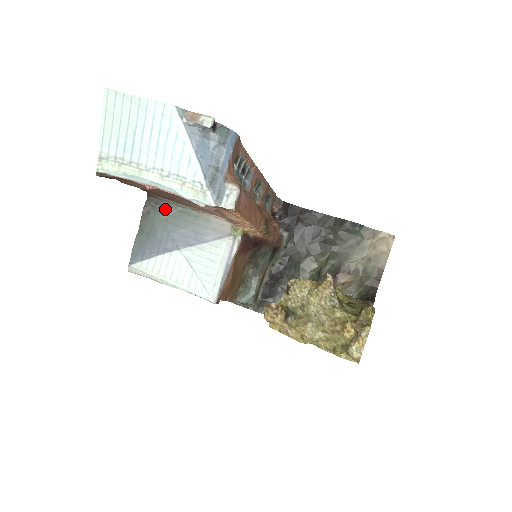
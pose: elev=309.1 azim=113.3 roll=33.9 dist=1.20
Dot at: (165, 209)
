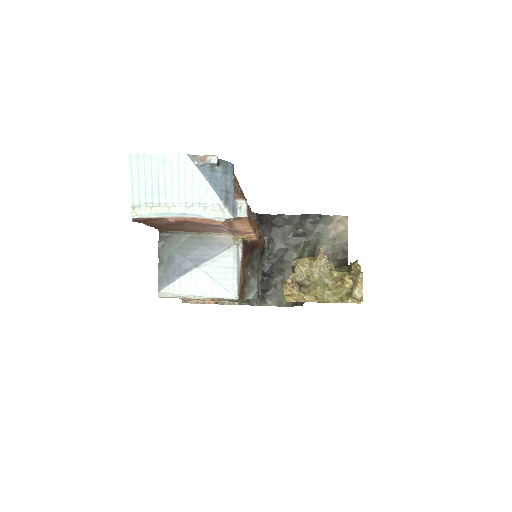
Dot at: (176, 239)
